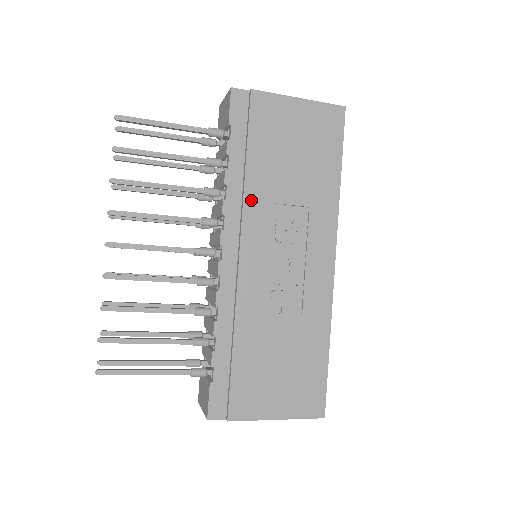
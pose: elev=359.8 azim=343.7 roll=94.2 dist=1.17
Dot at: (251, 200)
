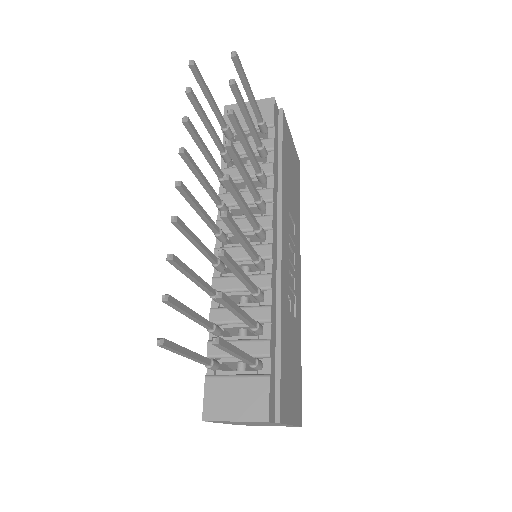
Dot at: (284, 198)
